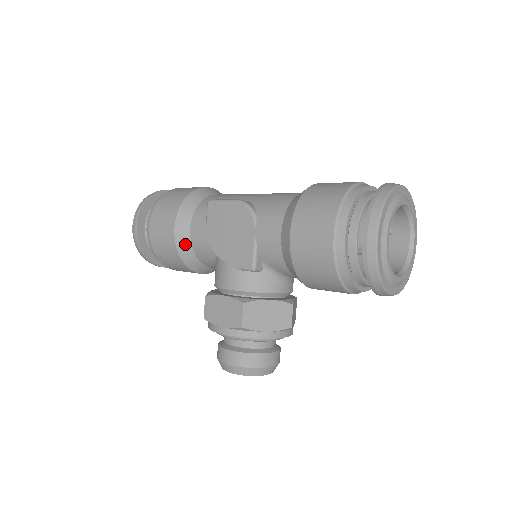
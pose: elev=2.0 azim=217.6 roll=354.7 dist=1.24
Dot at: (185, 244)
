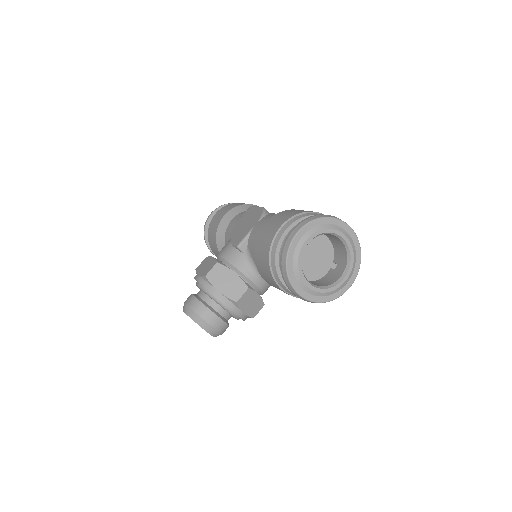
Dot at: (223, 228)
